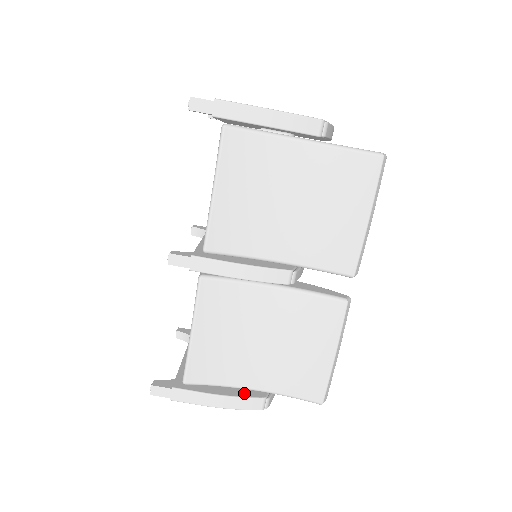
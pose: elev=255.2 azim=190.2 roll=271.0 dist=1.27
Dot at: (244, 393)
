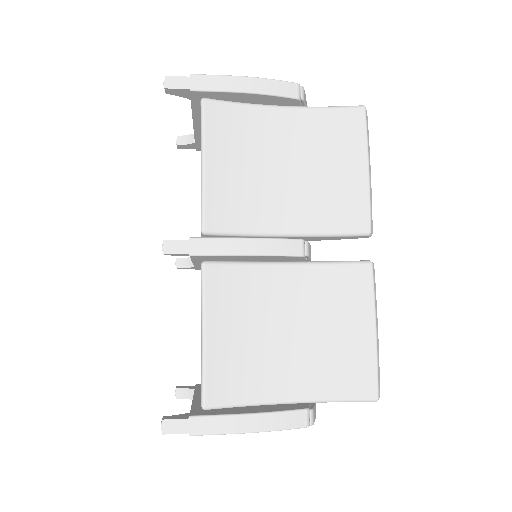
Dot at: (280, 408)
